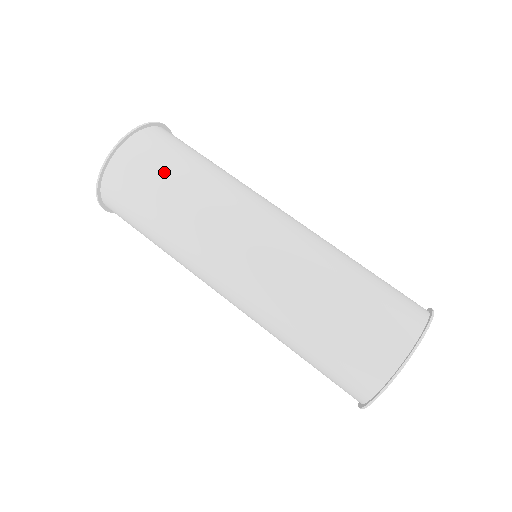
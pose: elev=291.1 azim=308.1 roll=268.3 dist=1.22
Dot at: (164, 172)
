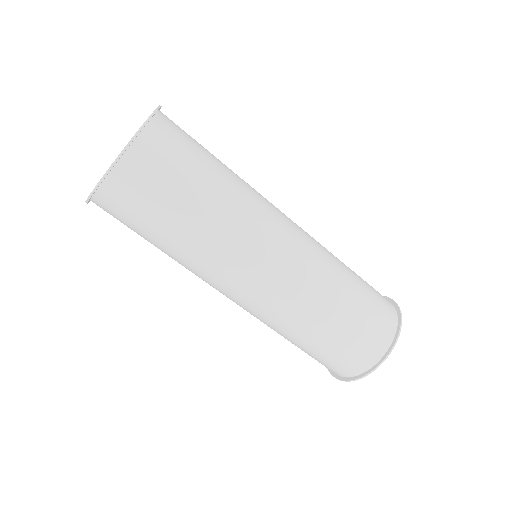
Dot at: (182, 188)
